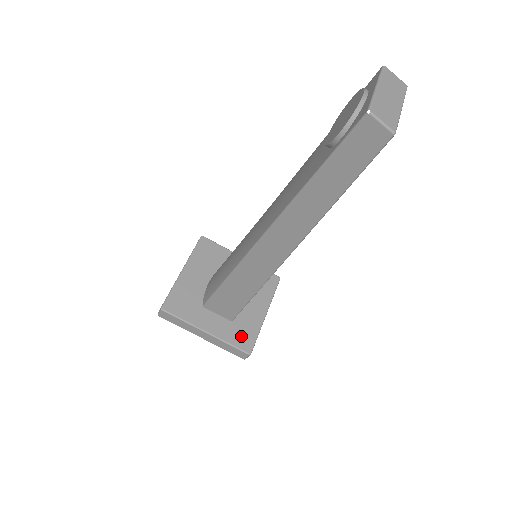
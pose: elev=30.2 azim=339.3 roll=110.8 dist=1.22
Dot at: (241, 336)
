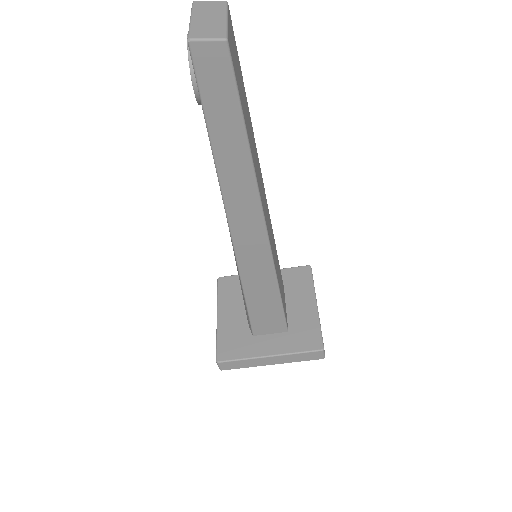
Dot at: (304, 339)
